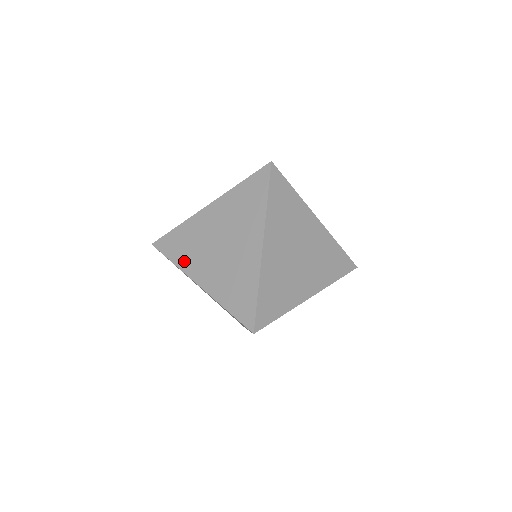
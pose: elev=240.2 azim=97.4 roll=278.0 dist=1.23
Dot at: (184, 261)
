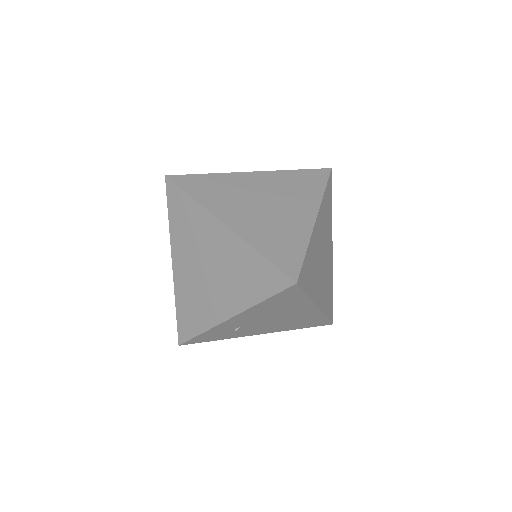
Dot at: (210, 200)
